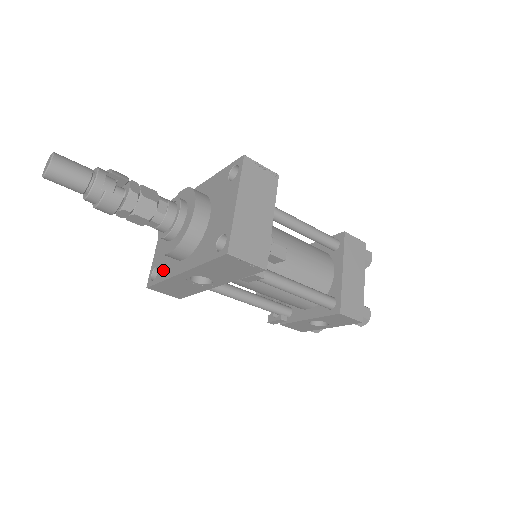
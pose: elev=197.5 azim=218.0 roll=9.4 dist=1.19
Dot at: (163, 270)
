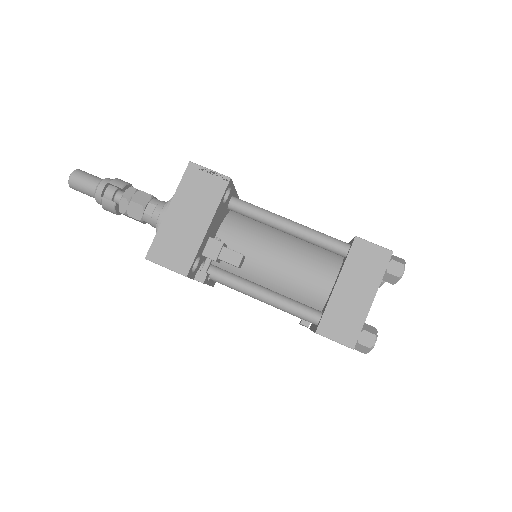
Dot at: occluded
